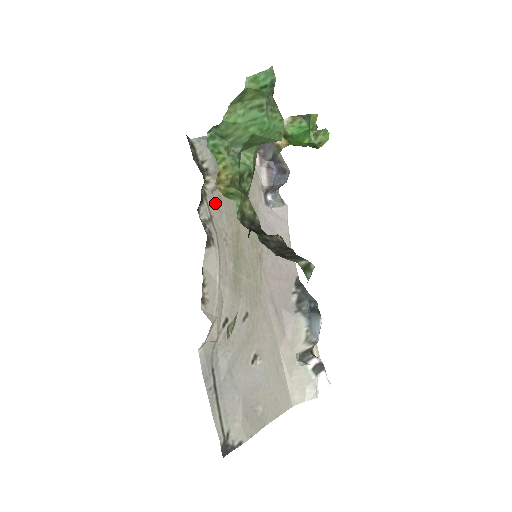
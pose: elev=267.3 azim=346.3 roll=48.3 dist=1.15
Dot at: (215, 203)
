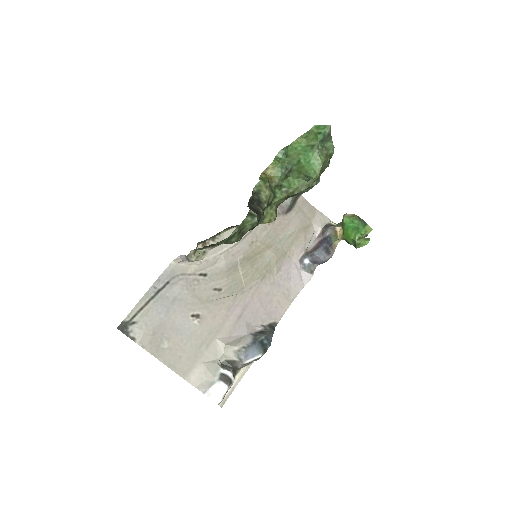
Dot at: occluded
